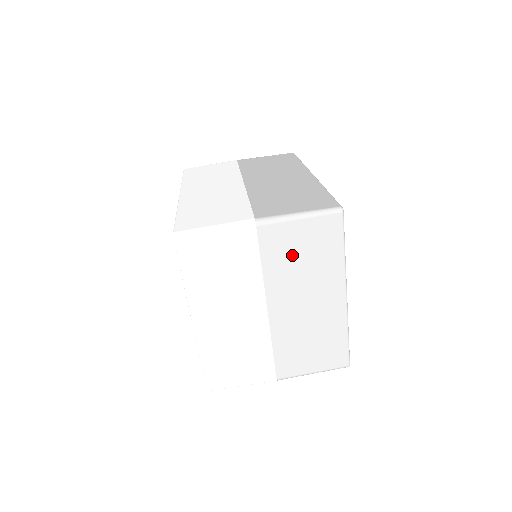
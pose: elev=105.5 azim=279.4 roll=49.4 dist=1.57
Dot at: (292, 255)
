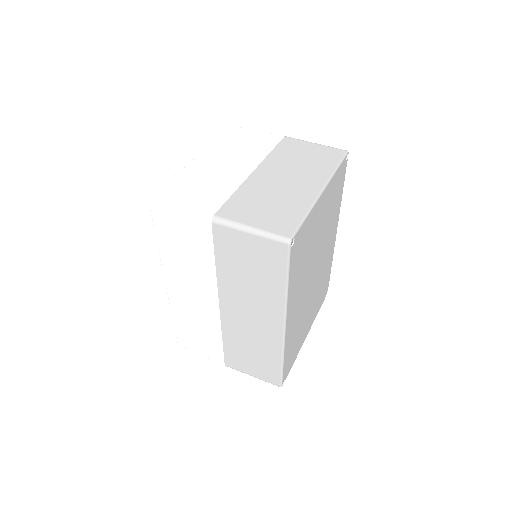
Dot at: (297, 155)
